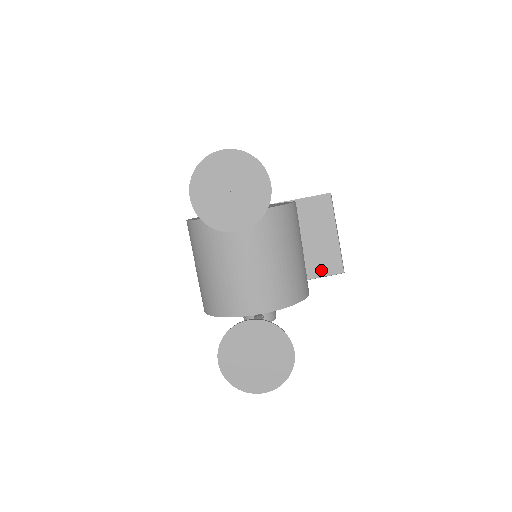
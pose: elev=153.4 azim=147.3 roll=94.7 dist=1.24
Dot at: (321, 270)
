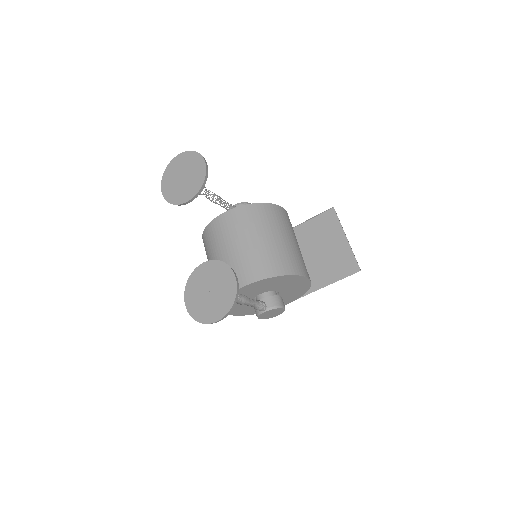
Dot at: (339, 274)
